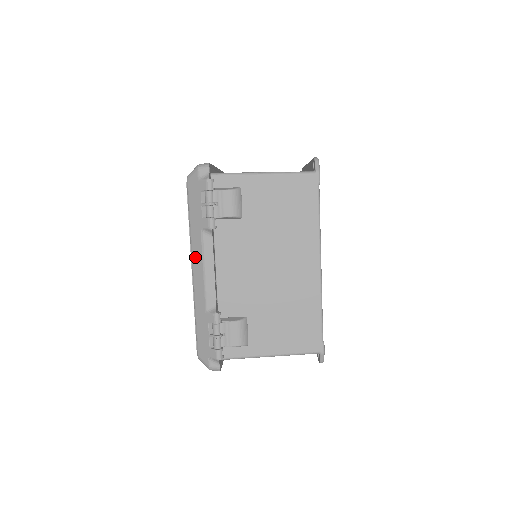
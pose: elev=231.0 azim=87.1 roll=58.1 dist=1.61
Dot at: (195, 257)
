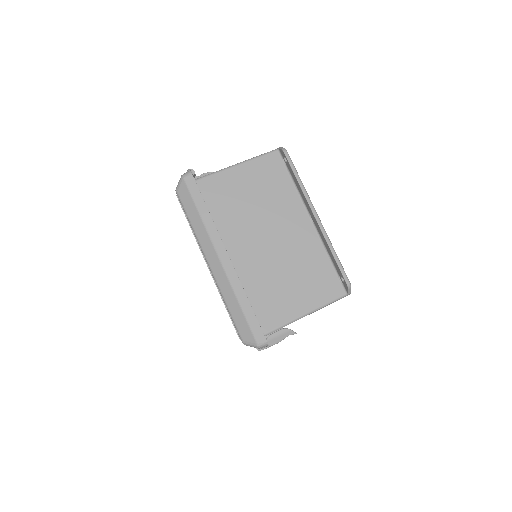
Dot at: occluded
